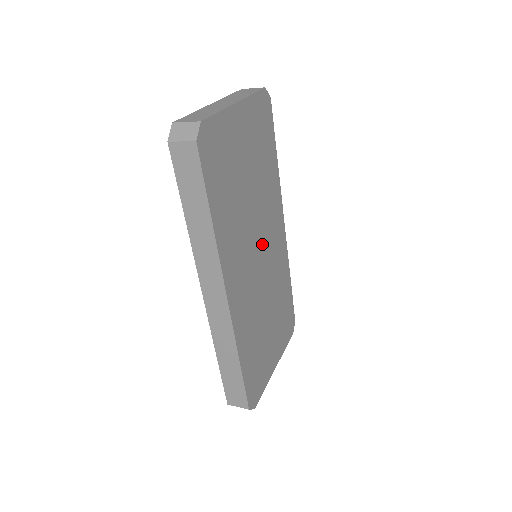
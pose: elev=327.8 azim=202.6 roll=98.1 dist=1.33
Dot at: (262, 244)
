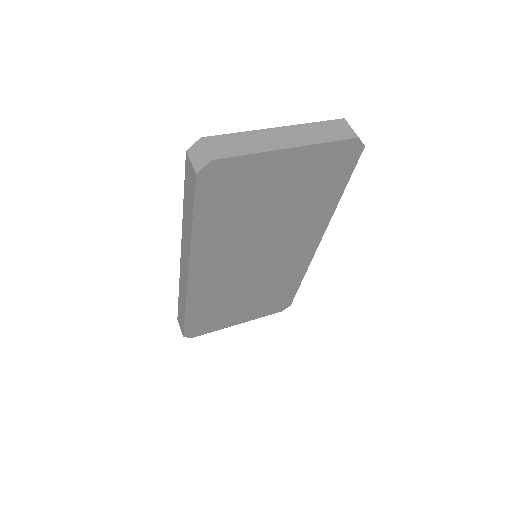
Dot at: (268, 252)
